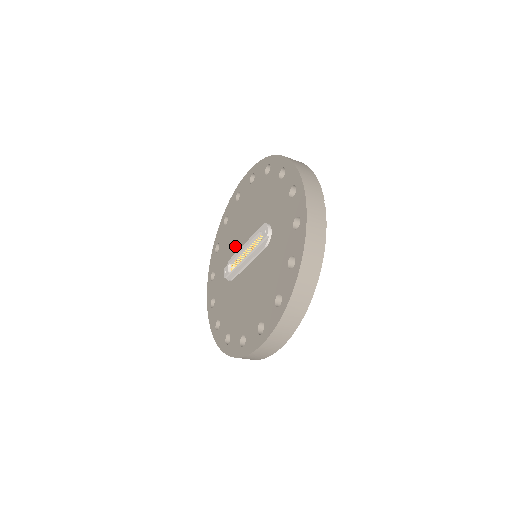
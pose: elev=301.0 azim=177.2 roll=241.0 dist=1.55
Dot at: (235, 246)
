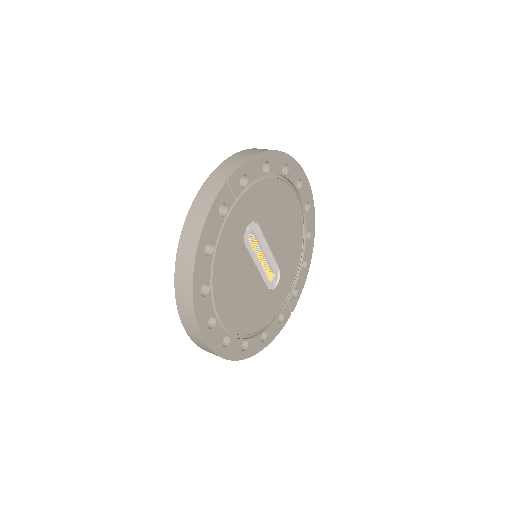
Dot at: occluded
